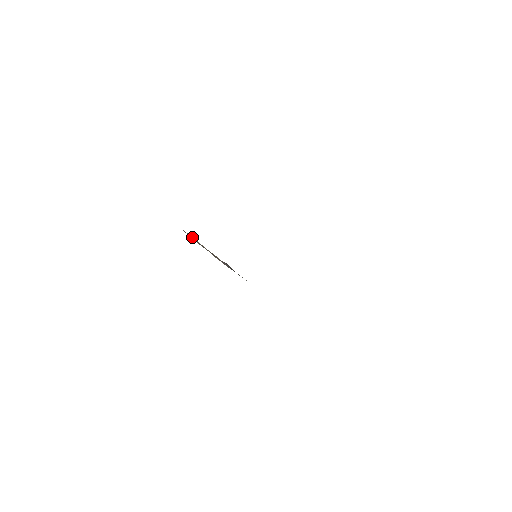
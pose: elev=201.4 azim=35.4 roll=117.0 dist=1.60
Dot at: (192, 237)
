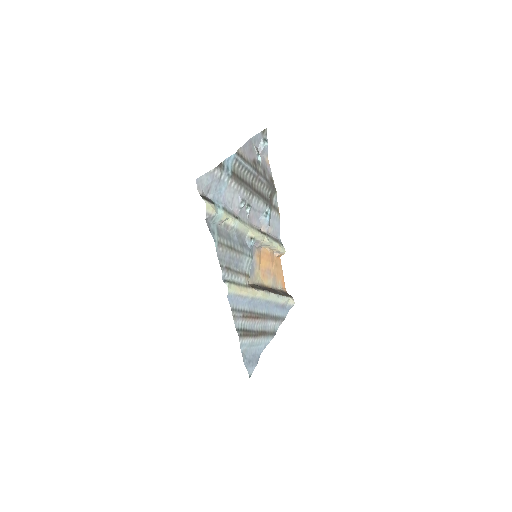
Dot at: (287, 295)
